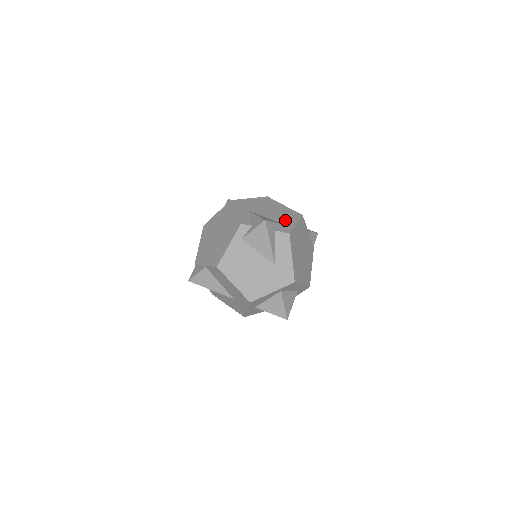
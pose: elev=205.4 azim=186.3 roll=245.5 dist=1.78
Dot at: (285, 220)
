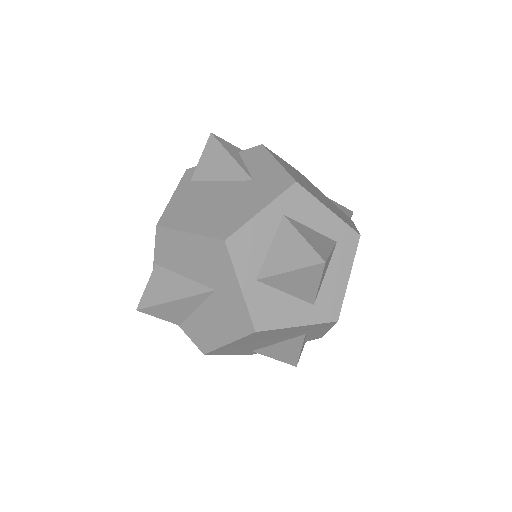
Dot at: occluded
